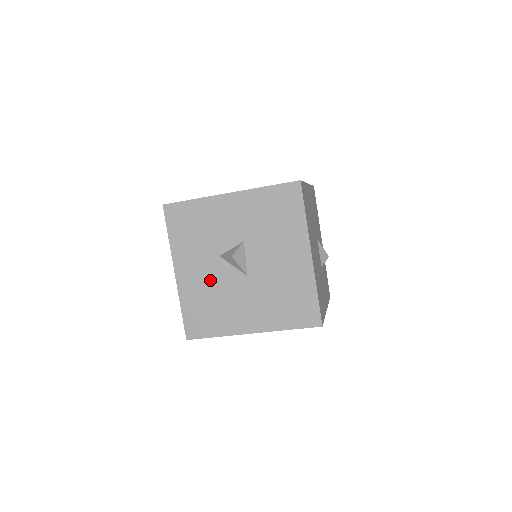
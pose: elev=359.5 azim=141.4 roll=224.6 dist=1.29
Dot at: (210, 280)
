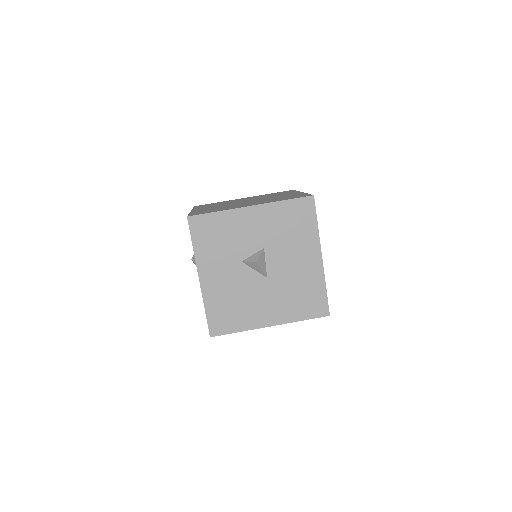
Dot at: (233, 283)
